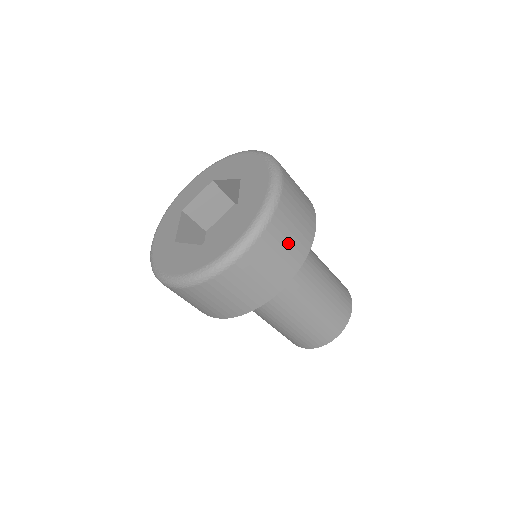
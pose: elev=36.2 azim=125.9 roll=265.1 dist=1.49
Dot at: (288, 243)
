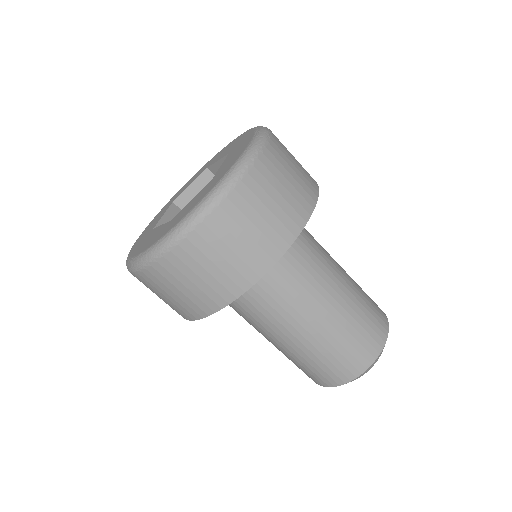
Dot at: (269, 212)
